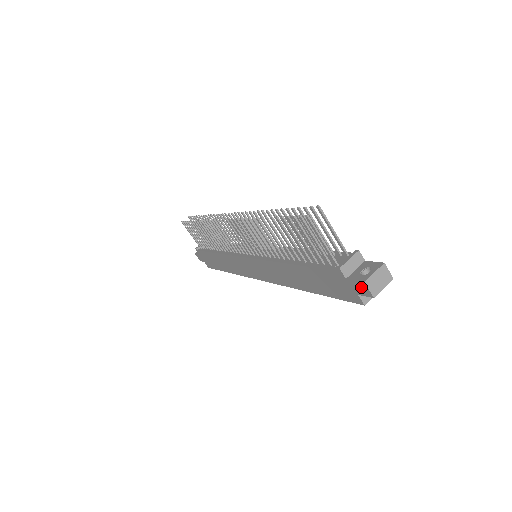
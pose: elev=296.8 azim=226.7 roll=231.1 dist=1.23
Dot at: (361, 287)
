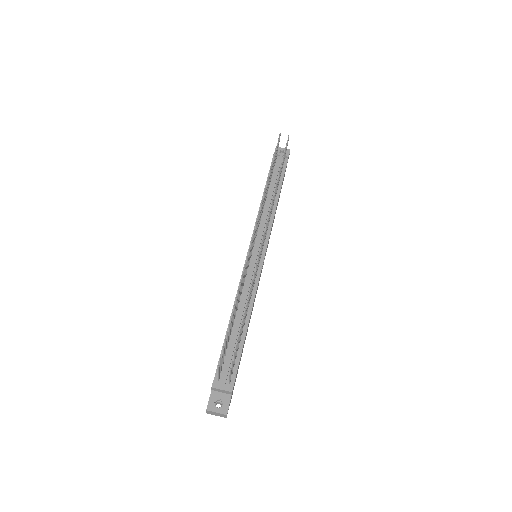
Dot at: (208, 404)
